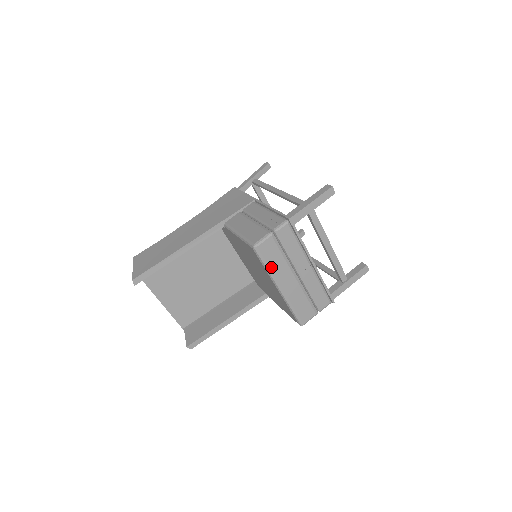
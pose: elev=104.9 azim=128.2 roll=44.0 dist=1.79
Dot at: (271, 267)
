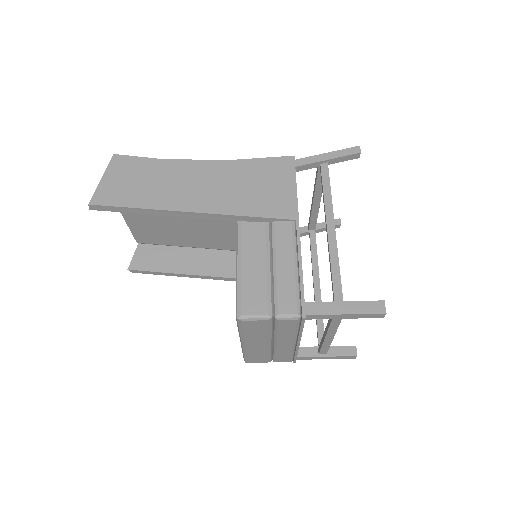
Dot at: (246, 333)
